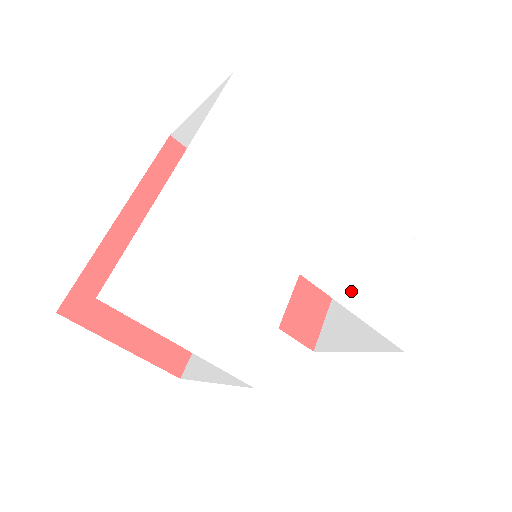
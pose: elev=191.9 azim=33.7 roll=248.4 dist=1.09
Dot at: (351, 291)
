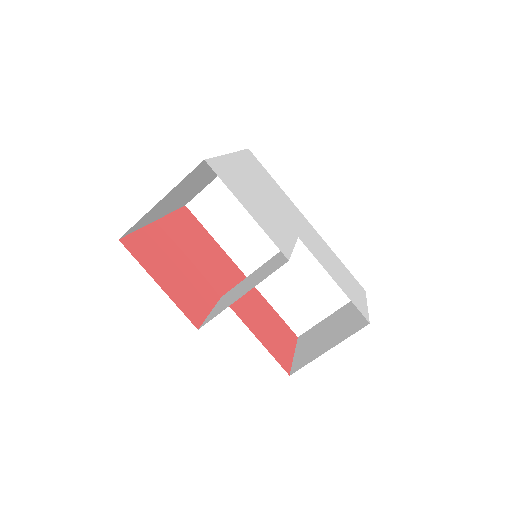
Dot at: (328, 268)
